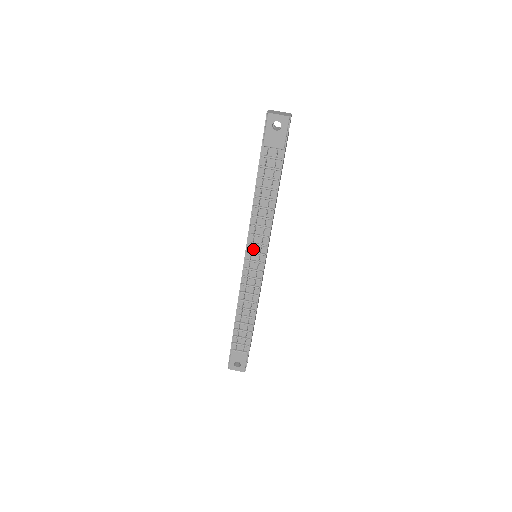
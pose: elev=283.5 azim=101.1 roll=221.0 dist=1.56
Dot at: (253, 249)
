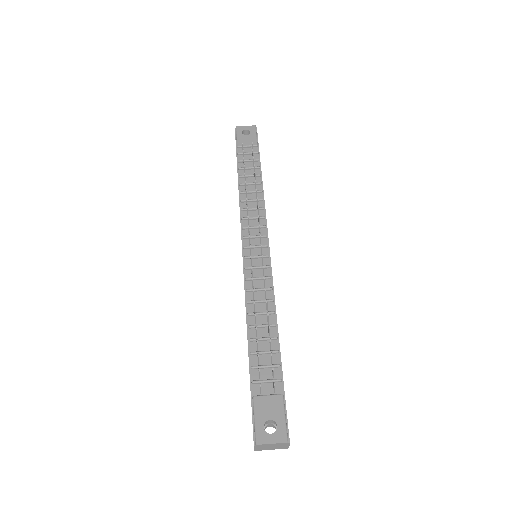
Dot at: (250, 235)
